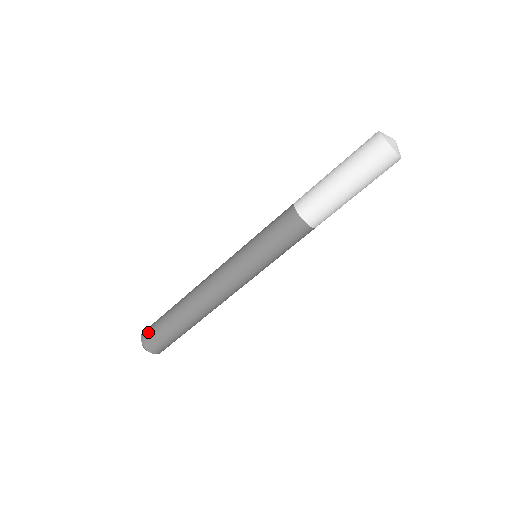
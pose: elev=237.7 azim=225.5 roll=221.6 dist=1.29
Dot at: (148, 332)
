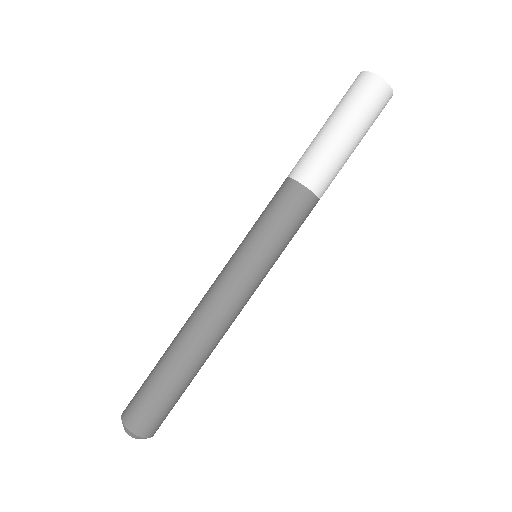
Dot at: occluded
